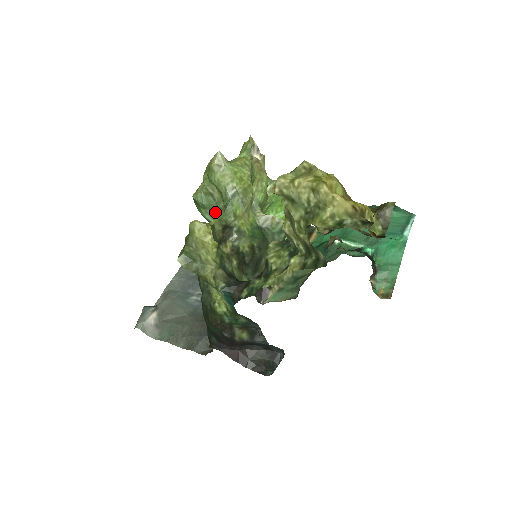
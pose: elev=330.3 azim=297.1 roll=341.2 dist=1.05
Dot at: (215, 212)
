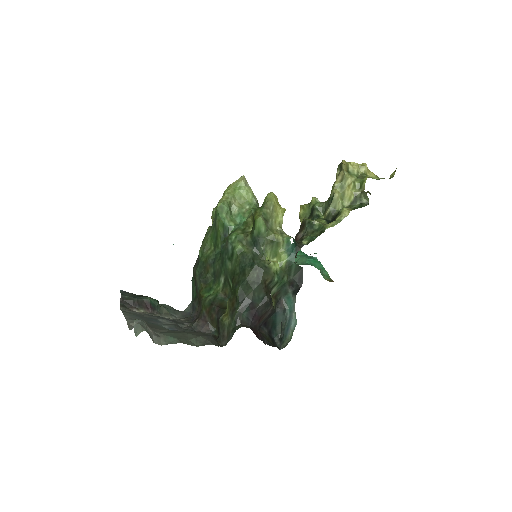
Dot at: (232, 218)
